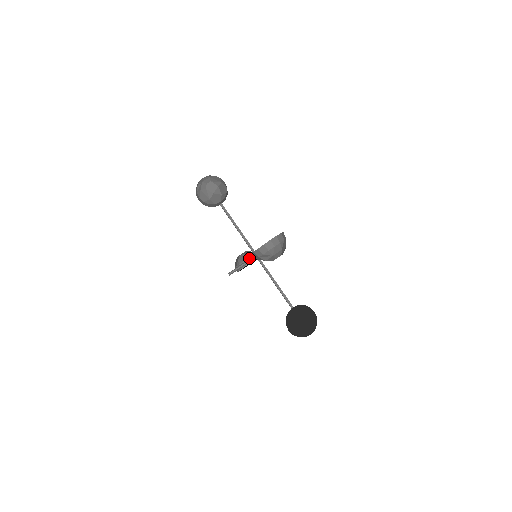
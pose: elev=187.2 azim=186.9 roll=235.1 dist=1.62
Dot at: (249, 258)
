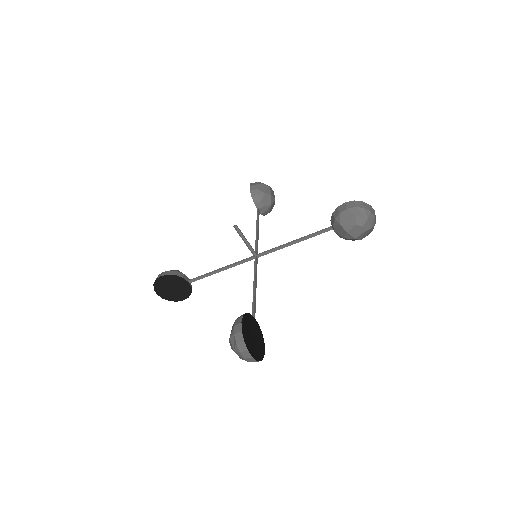
Dot at: occluded
